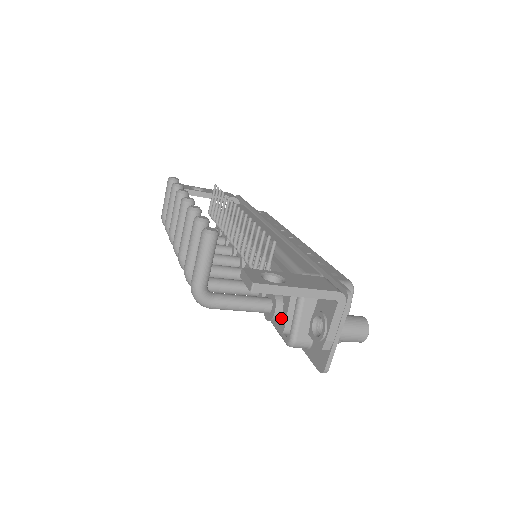
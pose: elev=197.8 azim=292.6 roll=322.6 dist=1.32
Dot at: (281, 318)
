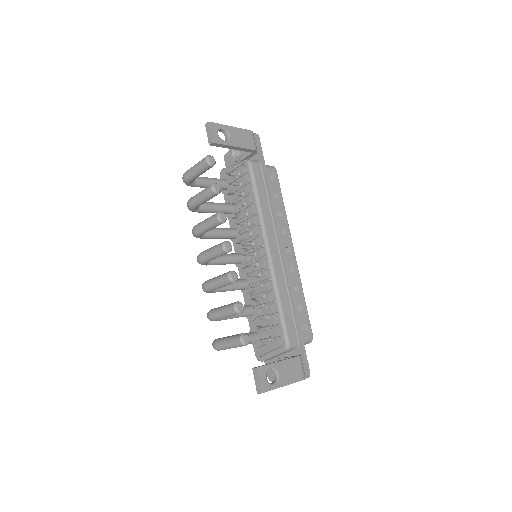
Dot at: (260, 348)
